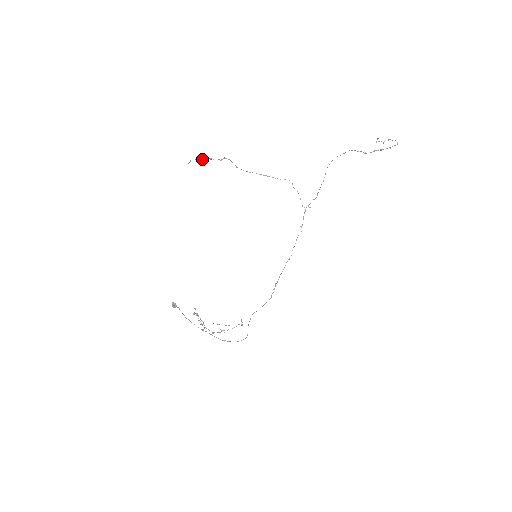
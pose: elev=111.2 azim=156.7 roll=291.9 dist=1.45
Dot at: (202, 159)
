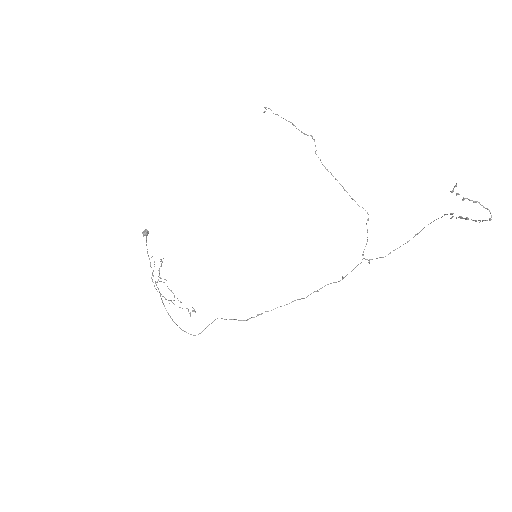
Dot at: occluded
